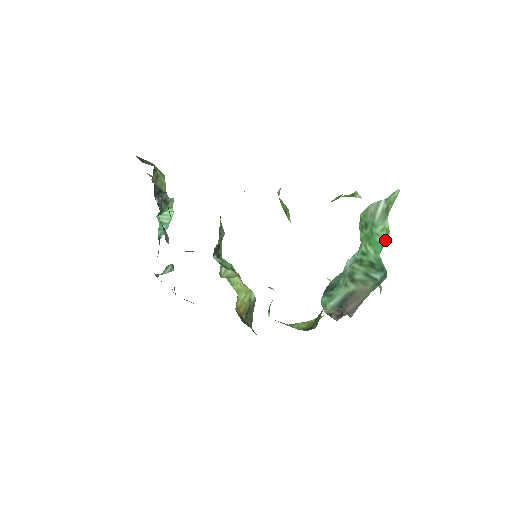
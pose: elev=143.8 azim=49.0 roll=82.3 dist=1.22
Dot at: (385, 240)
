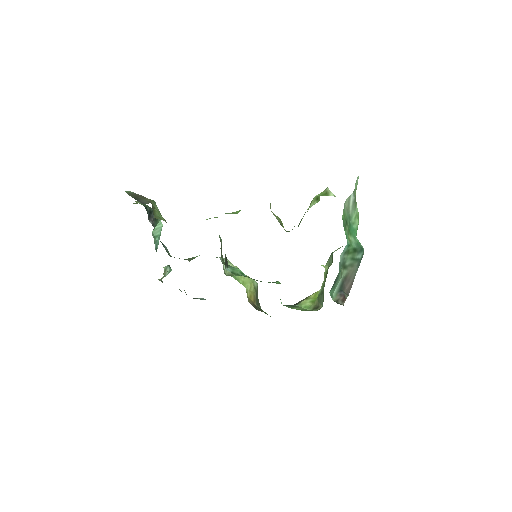
Dot at: (358, 224)
